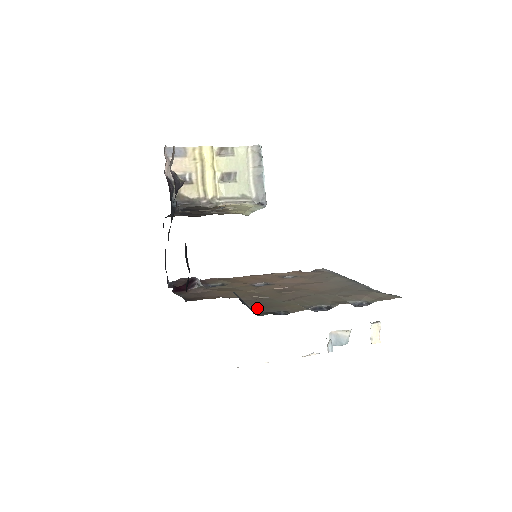
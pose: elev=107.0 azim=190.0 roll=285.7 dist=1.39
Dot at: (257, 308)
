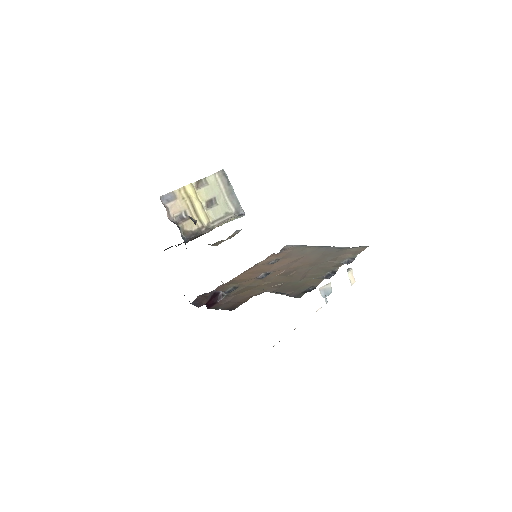
Dot at: (290, 293)
